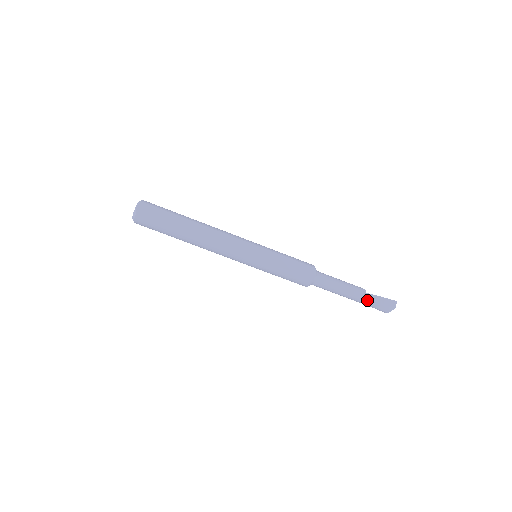
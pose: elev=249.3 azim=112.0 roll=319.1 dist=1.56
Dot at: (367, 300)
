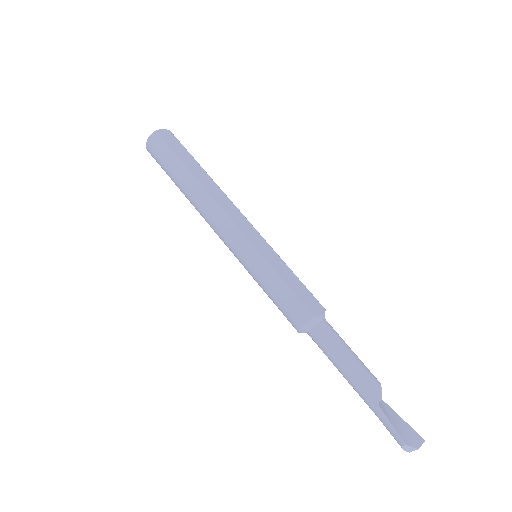
Dot at: (380, 404)
